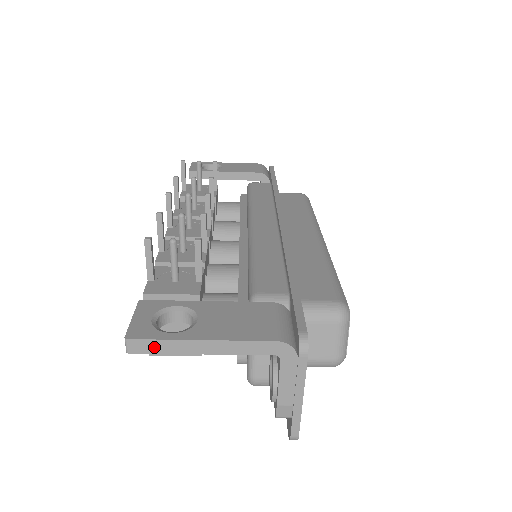
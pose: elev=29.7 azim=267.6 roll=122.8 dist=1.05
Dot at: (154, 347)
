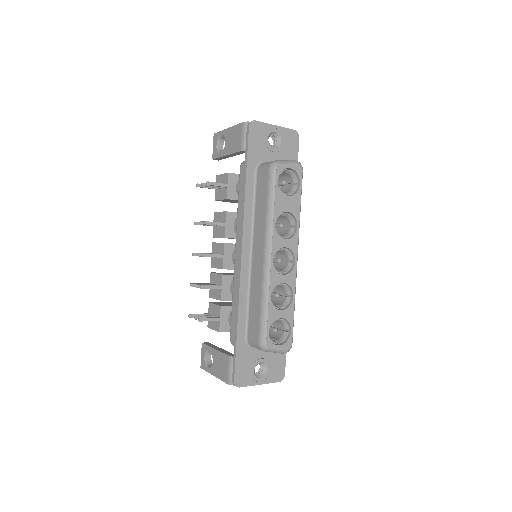
Dot at: occluded
